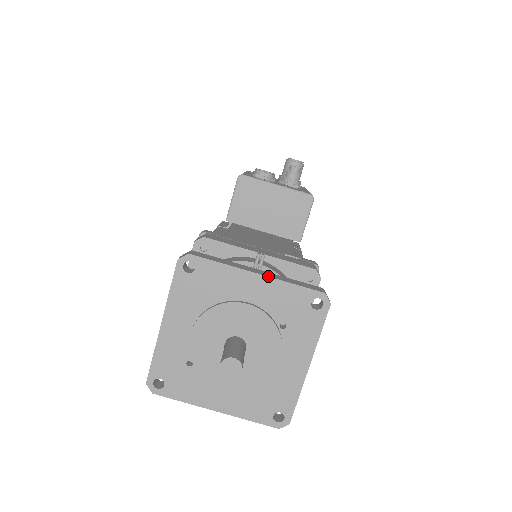
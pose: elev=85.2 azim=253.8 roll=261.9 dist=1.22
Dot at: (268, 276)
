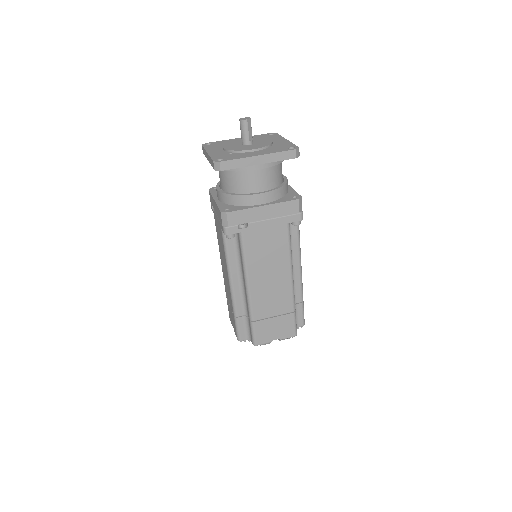
Dot at: occluded
